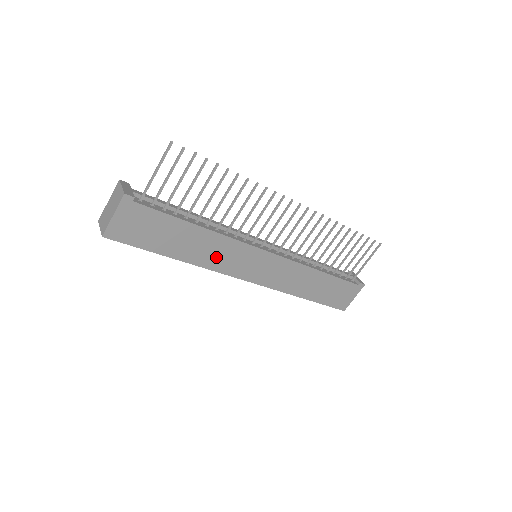
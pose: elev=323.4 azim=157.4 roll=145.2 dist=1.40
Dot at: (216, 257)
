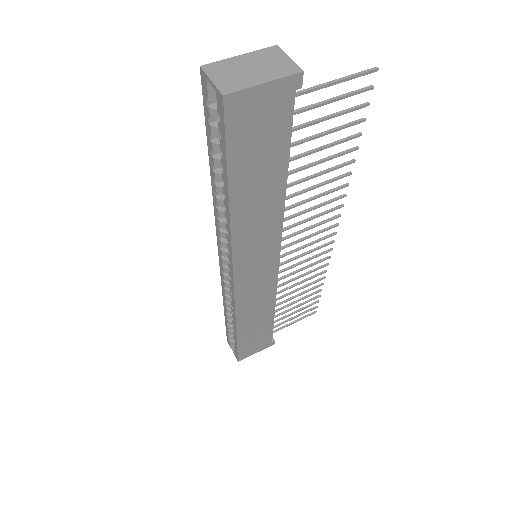
Dot at: (251, 231)
